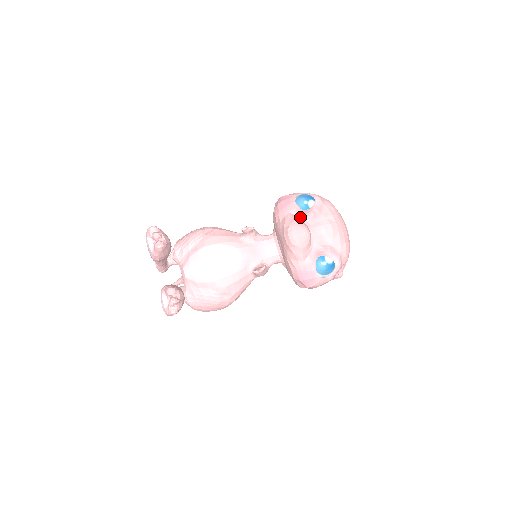
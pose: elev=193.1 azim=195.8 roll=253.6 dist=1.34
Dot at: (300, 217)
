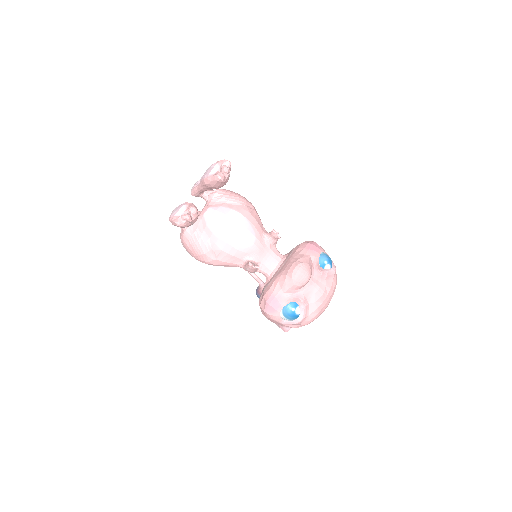
Dot at: (313, 266)
